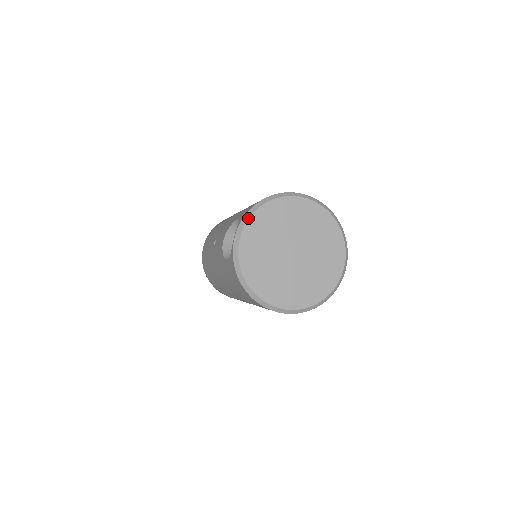
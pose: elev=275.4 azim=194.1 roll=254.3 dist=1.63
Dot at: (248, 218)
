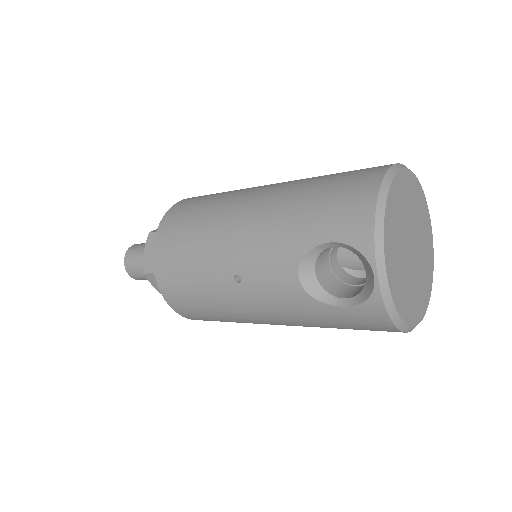
Dot at: (383, 242)
